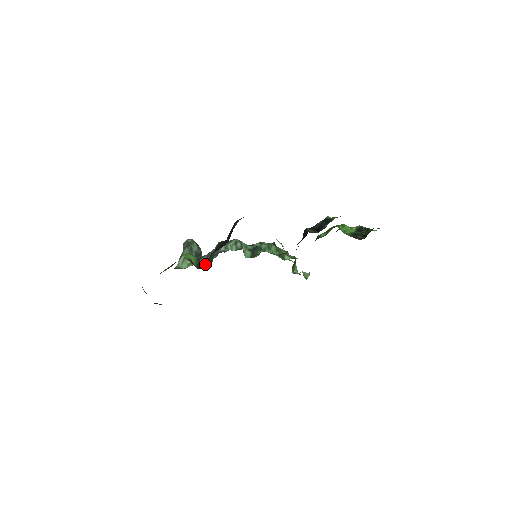
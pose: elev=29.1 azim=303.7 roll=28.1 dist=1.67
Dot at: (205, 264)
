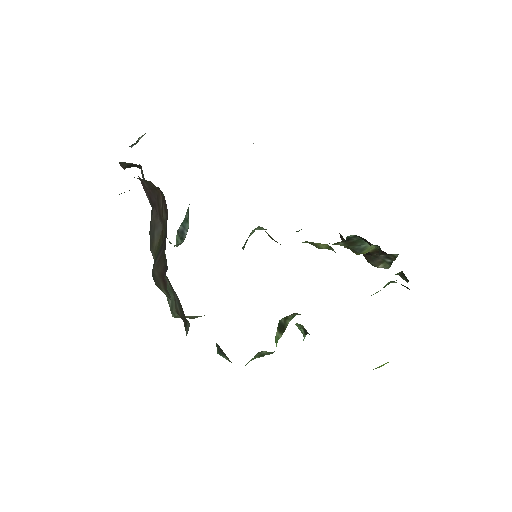
Dot at: occluded
